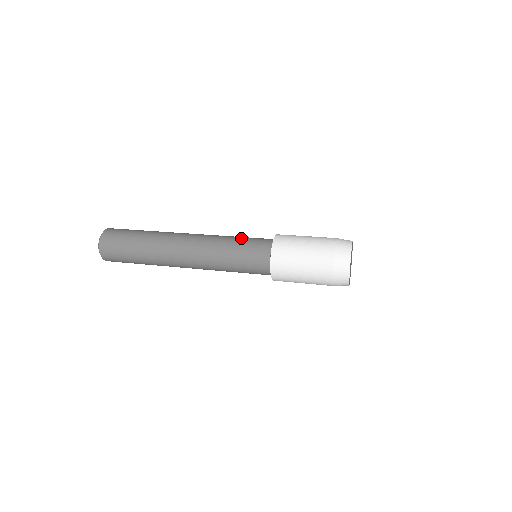
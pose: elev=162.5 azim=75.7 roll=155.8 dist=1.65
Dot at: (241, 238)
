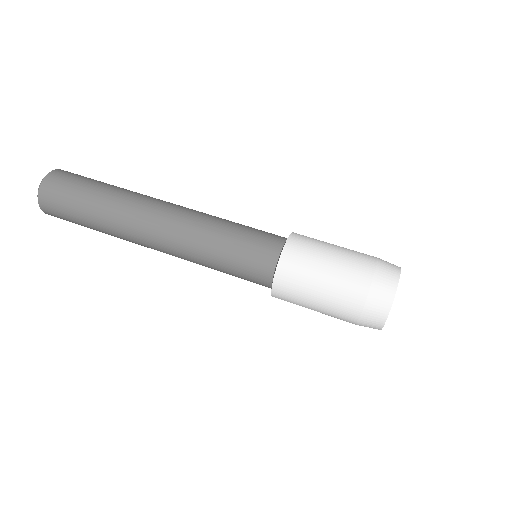
Dot at: (227, 258)
